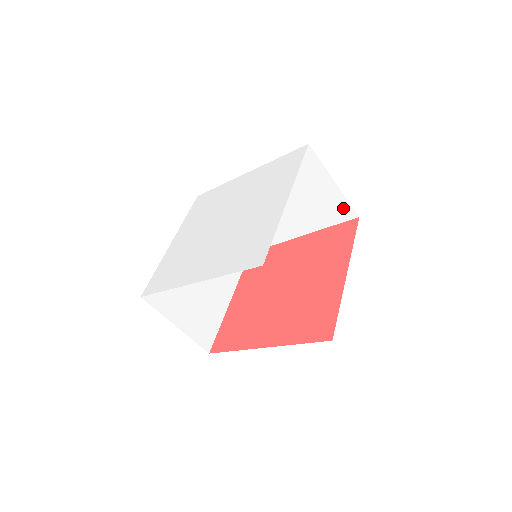
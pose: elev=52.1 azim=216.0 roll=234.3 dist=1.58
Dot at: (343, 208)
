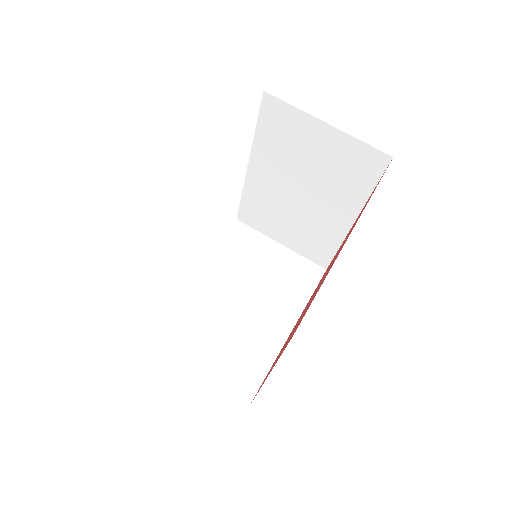
Dot at: (306, 268)
